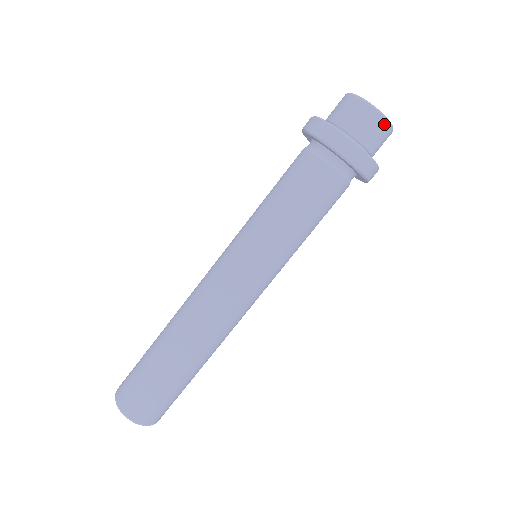
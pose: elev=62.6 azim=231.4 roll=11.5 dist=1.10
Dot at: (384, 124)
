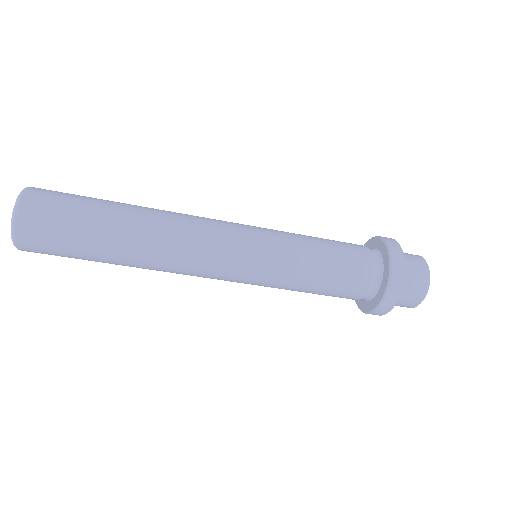
Dot at: (426, 279)
